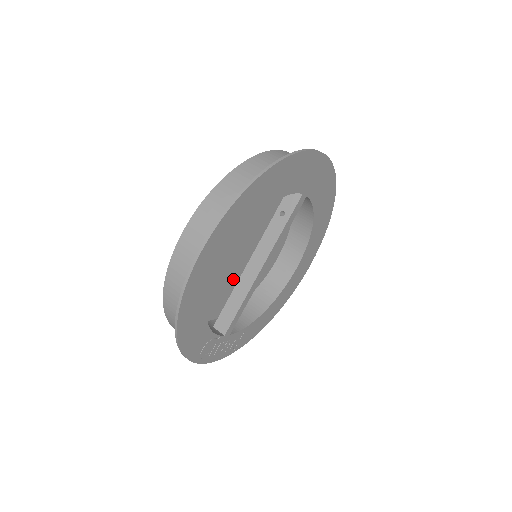
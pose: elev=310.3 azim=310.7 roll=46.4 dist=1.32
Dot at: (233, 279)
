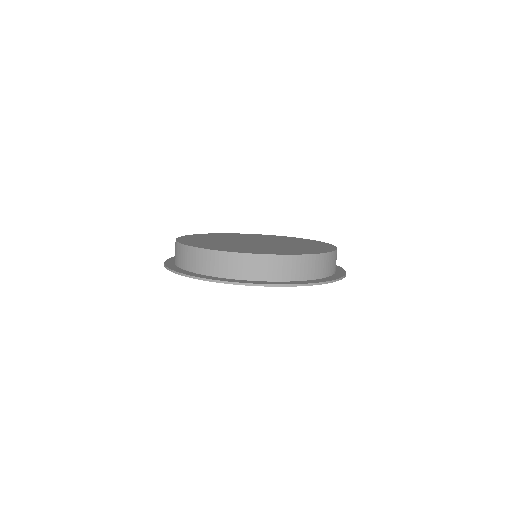
Dot at: occluded
